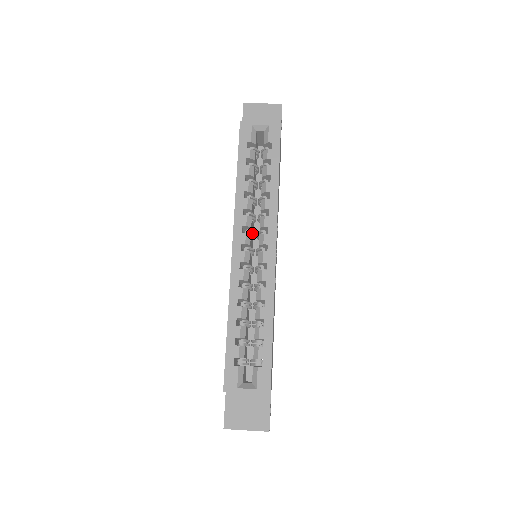
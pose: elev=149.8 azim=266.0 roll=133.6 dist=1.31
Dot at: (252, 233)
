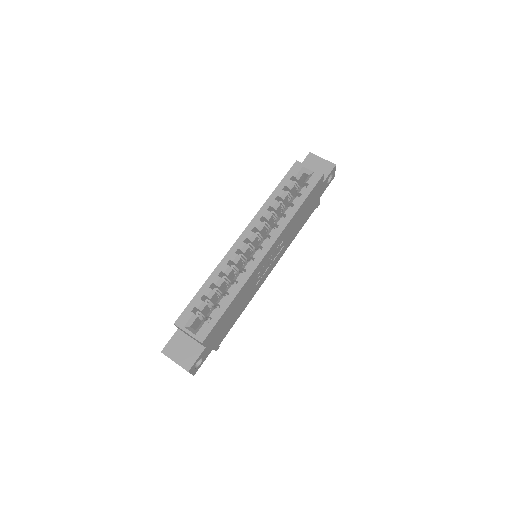
Dot at: occluded
